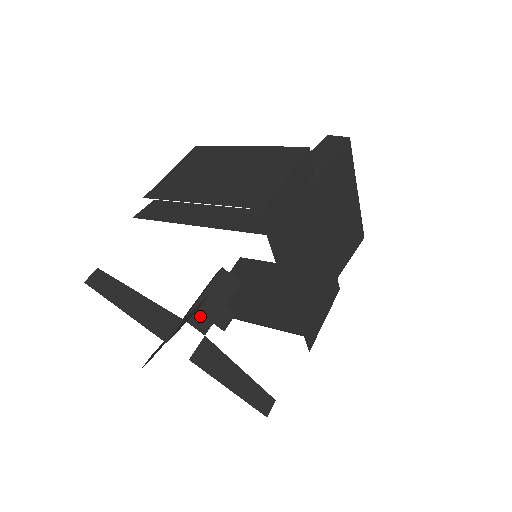
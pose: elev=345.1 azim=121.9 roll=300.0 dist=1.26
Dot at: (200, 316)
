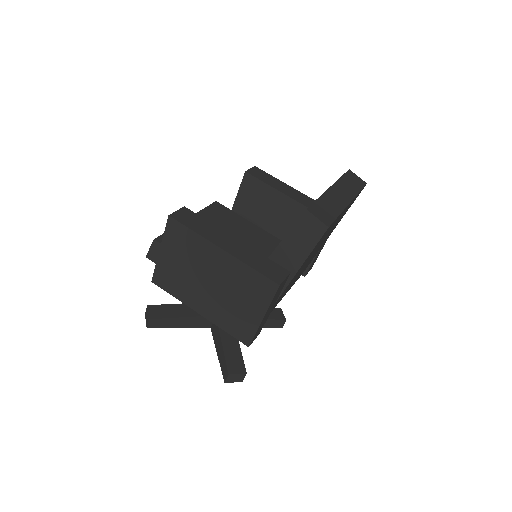
Dot at: occluded
